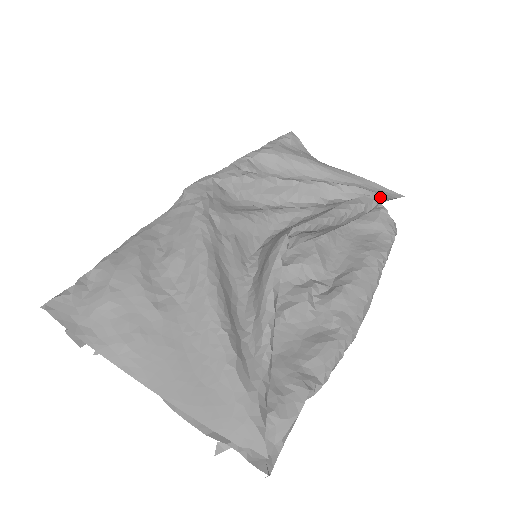
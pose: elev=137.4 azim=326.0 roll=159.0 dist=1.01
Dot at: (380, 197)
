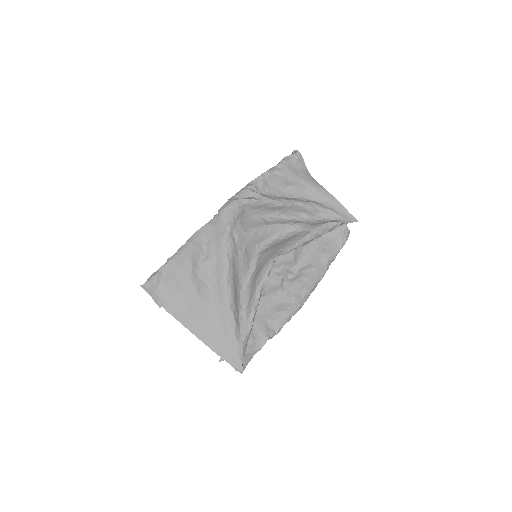
Dot at: (341, 223)
